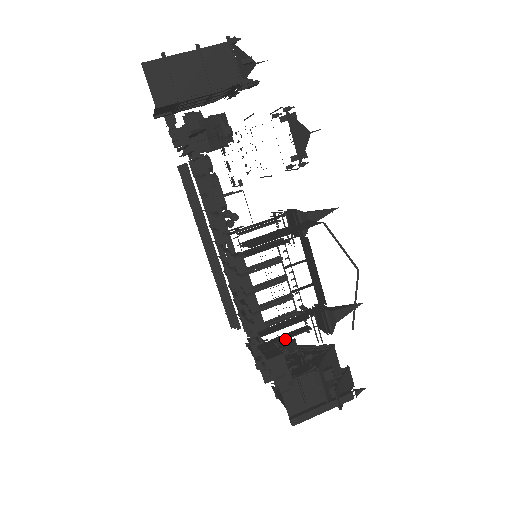
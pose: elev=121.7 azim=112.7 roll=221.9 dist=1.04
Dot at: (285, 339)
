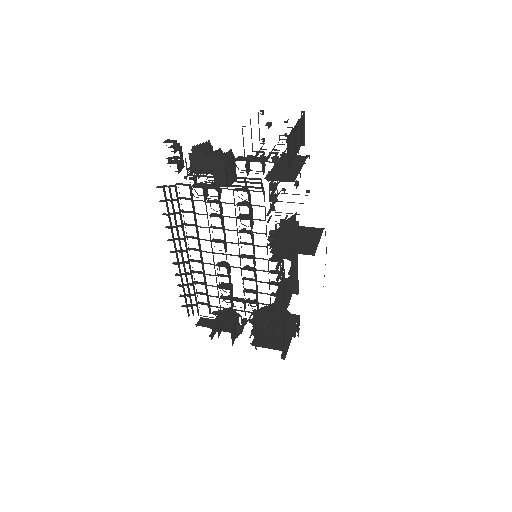
Dot at: occluded
